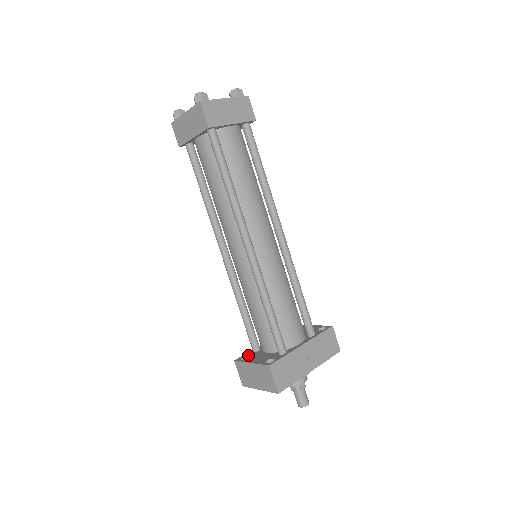
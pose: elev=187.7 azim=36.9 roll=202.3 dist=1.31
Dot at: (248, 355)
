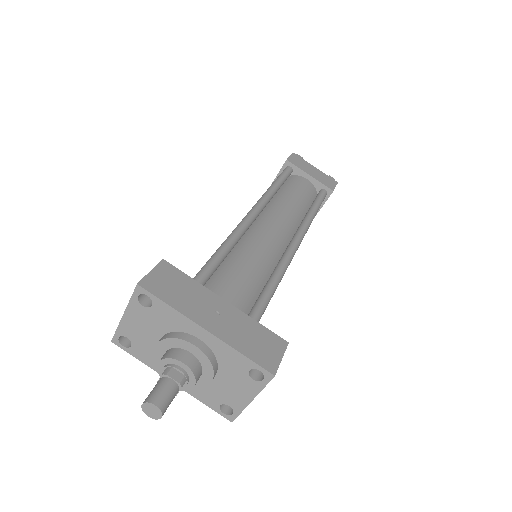
Dot at: occluded
